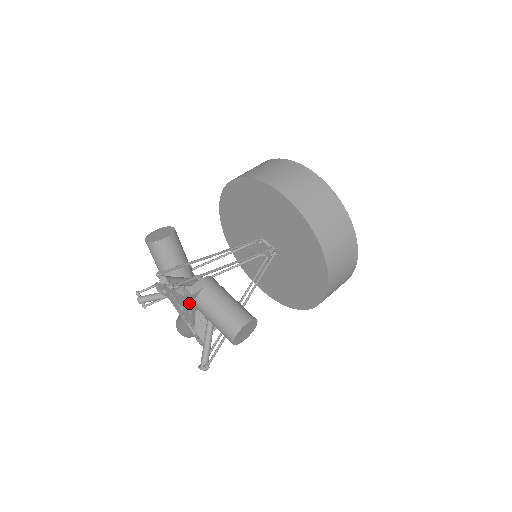
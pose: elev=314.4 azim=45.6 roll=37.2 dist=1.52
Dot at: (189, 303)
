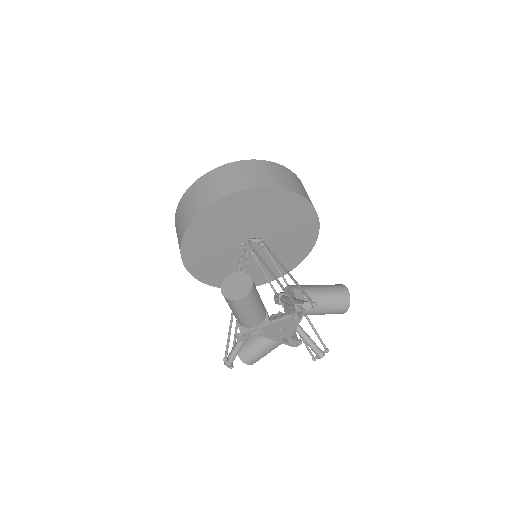
Dot at: (292, 318)
